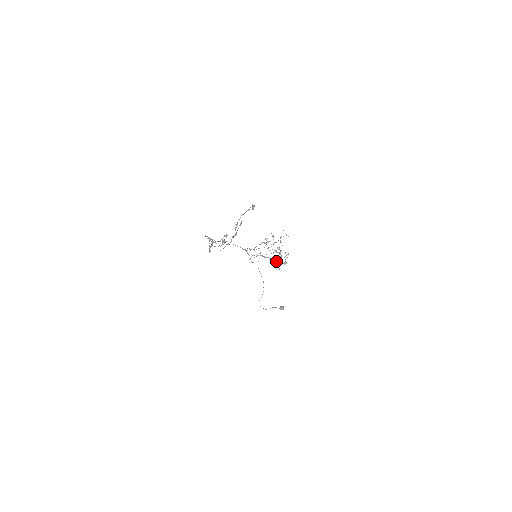
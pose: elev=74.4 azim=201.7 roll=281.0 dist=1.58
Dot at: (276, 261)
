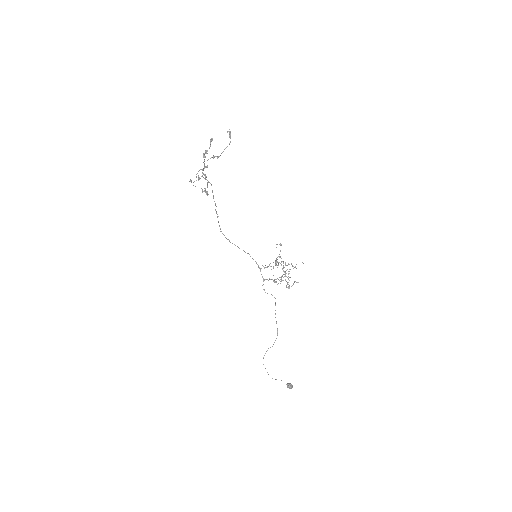
Dot at: occluded
